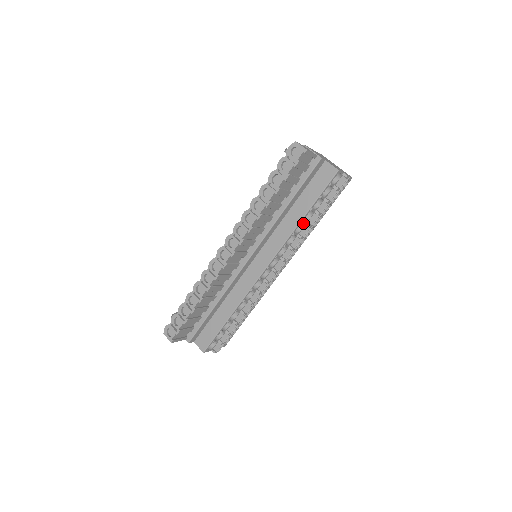
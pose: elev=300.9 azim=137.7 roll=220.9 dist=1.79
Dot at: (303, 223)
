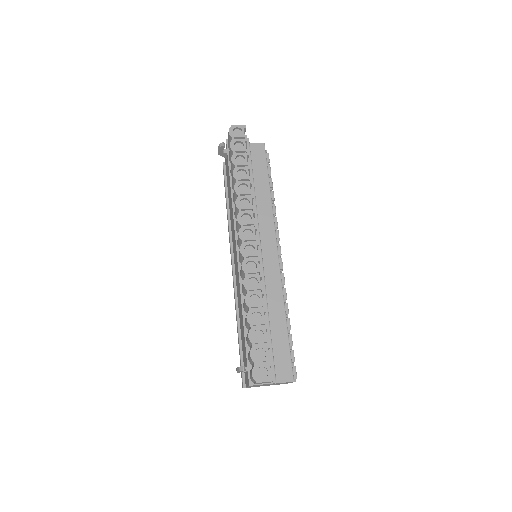
Dot at: occluded
